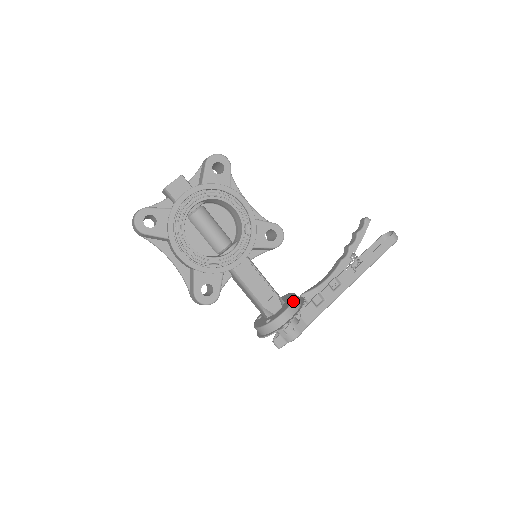
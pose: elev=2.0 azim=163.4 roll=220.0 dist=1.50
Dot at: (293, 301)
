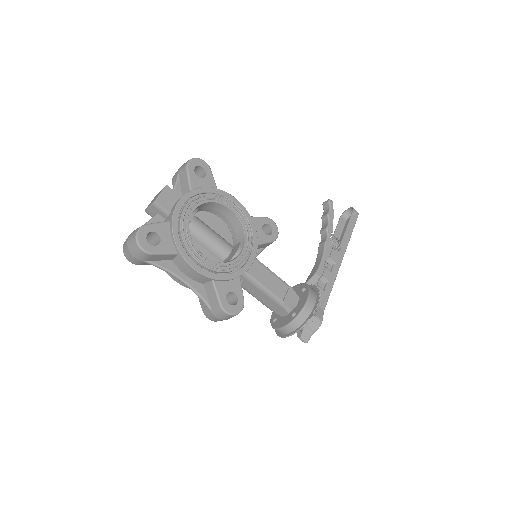
Dot at: (309, 287)
